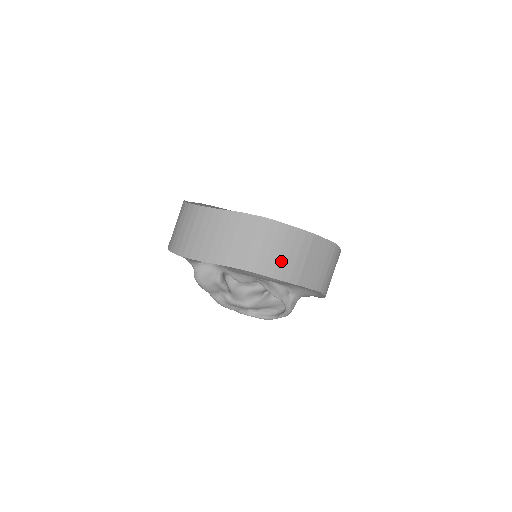
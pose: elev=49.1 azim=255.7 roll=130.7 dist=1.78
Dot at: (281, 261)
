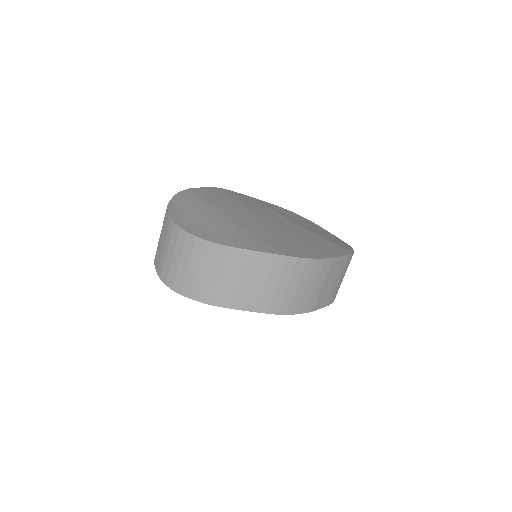
Dot at: (297, 296)
